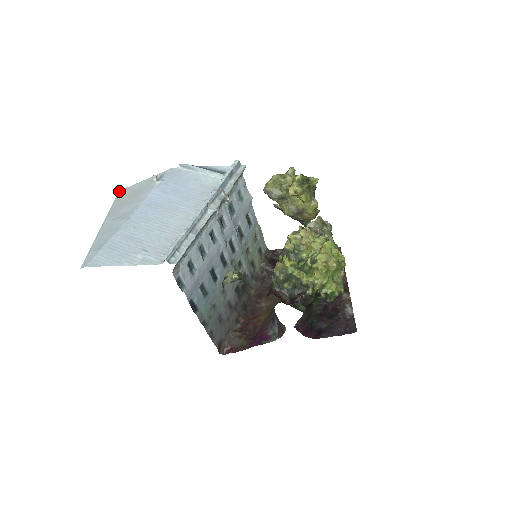
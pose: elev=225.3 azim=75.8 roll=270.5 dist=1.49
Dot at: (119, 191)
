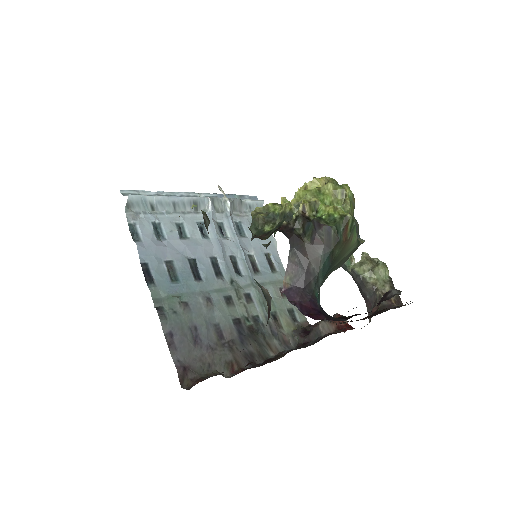
Dot at: occluded
